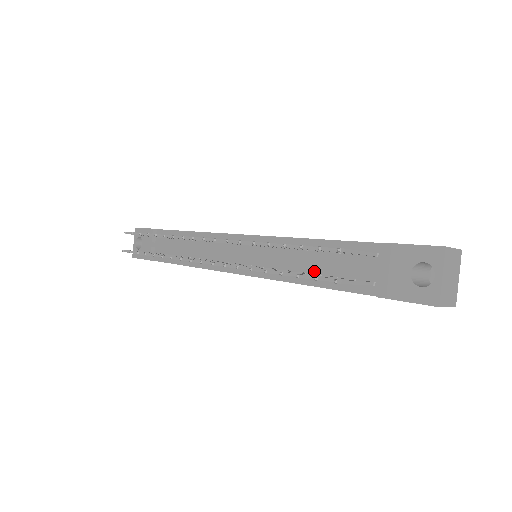
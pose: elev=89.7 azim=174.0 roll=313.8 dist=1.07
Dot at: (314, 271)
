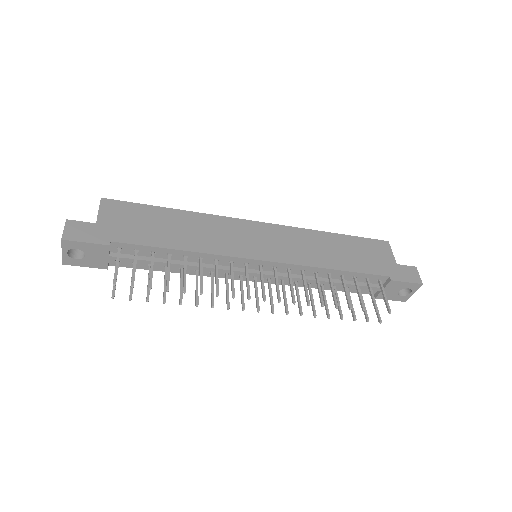
Dot at: occluded
